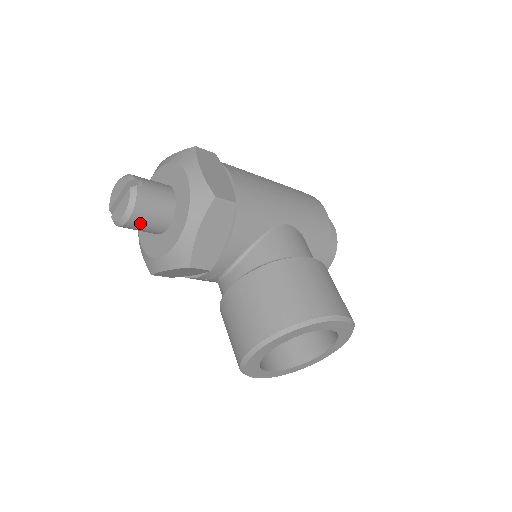
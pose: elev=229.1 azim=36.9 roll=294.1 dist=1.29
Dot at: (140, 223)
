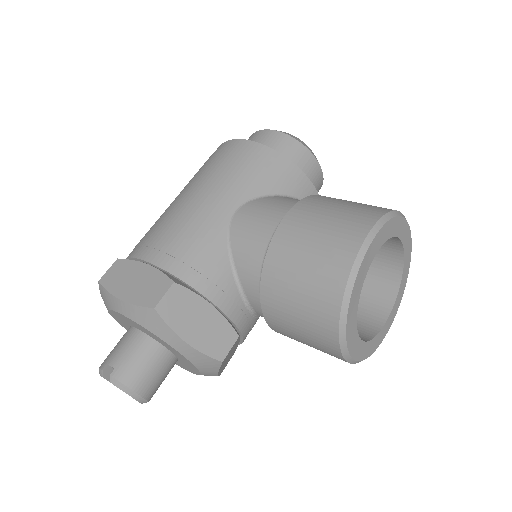
Dot at: (153, 385)
